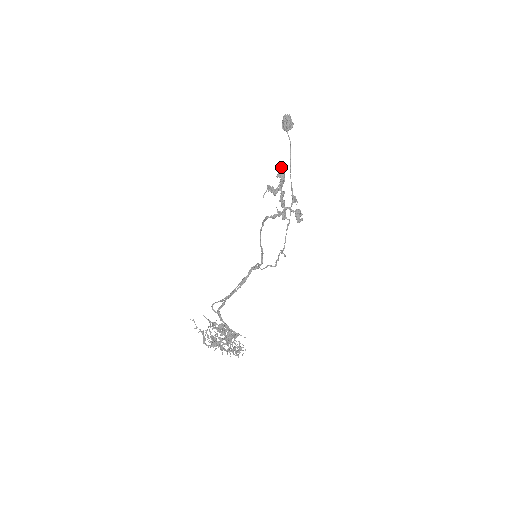
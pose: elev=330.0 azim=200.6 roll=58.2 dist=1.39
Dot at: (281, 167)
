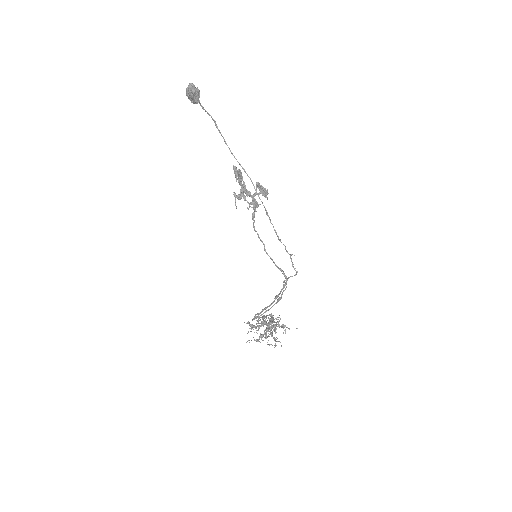
Dot at: (234, 167)
